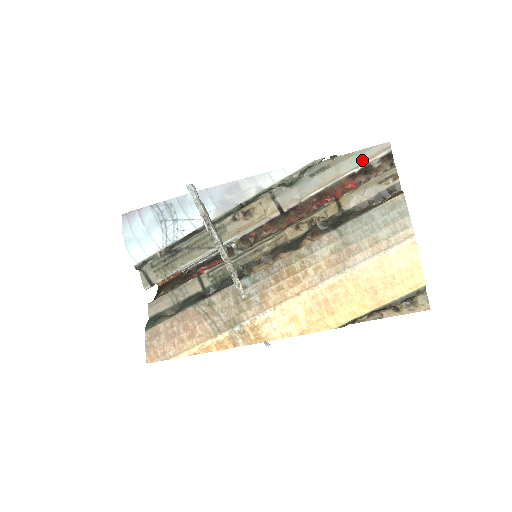
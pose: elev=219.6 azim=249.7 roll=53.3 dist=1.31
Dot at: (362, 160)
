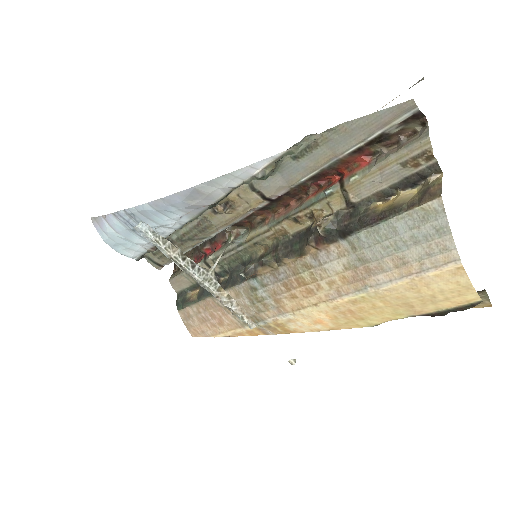
Dot at: (368, 131)
